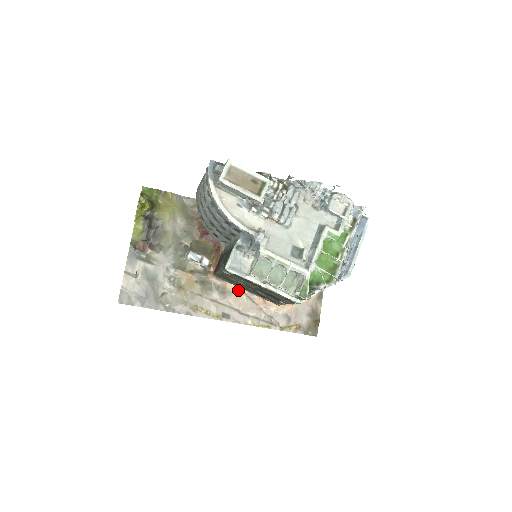
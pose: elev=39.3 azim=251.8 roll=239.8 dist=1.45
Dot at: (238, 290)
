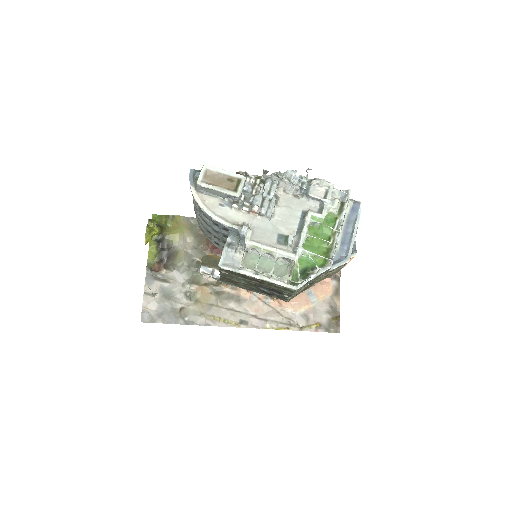
Dot at: (252, 296)
